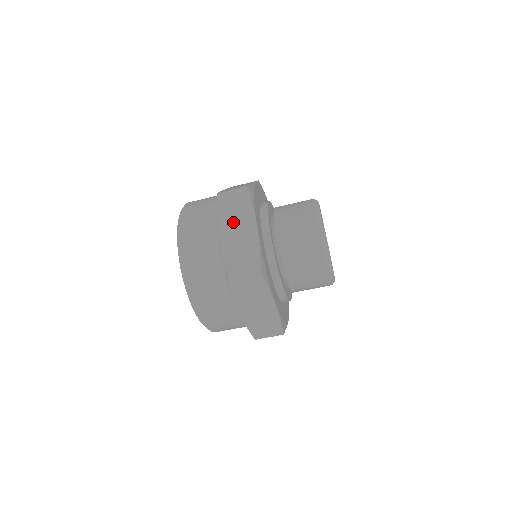
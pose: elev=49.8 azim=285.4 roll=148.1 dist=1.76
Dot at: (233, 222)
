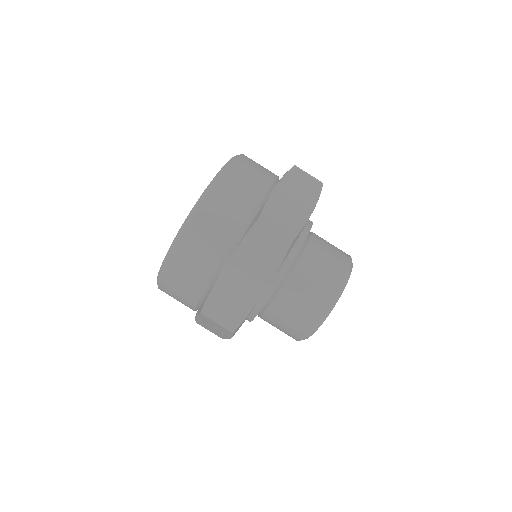
Dot at: (295, 190)
